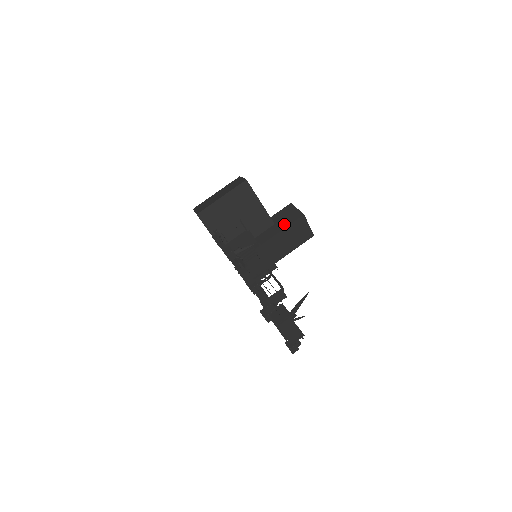
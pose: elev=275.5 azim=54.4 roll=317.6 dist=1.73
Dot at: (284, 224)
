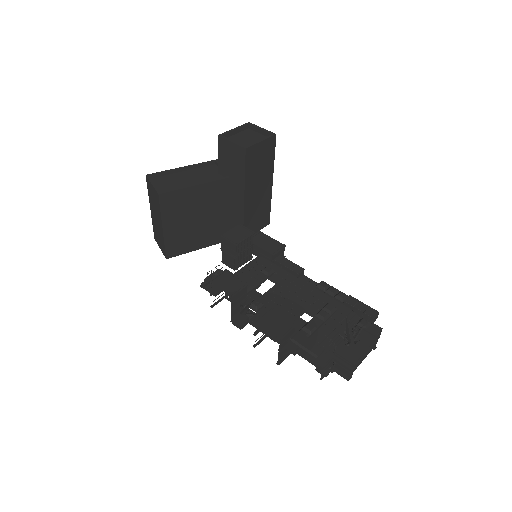
Dot at: (239, 174)
